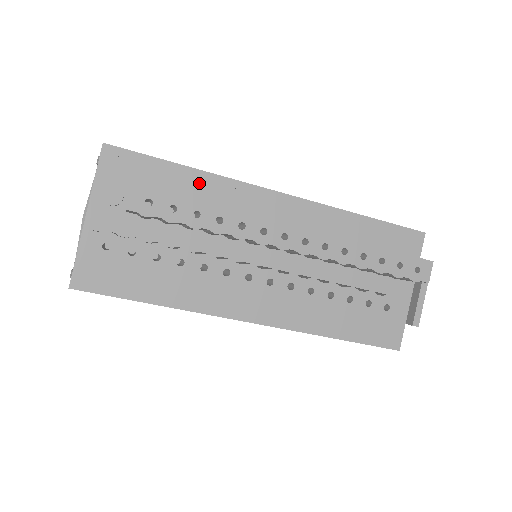
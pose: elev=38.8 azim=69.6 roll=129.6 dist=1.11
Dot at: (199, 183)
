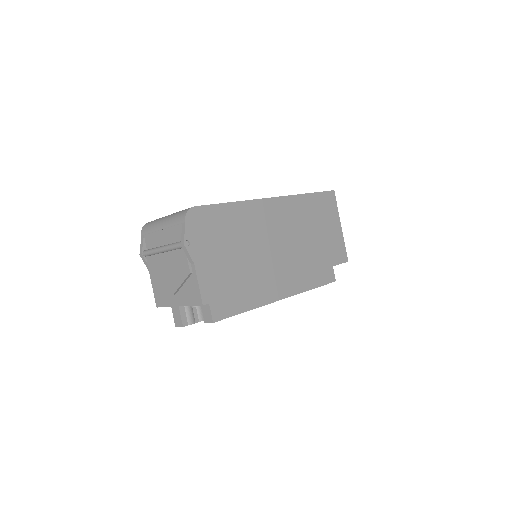
Dot at: occluded
